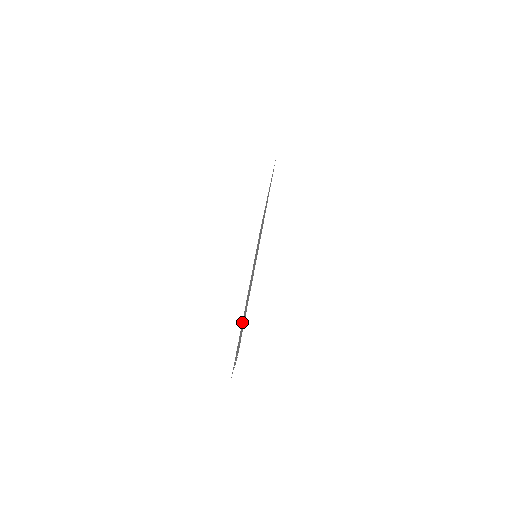
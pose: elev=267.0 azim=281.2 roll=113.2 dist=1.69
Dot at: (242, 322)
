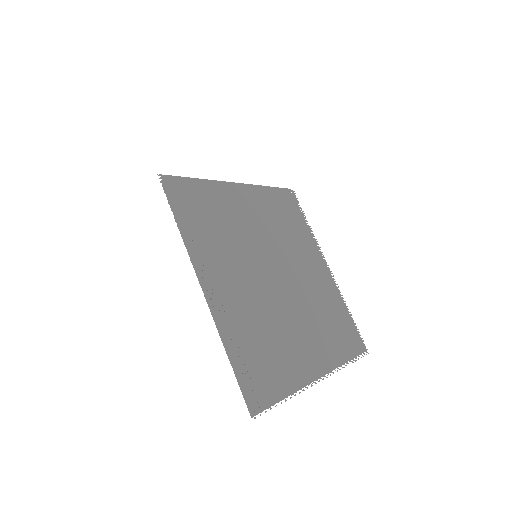
Dot at: (319, 307)
